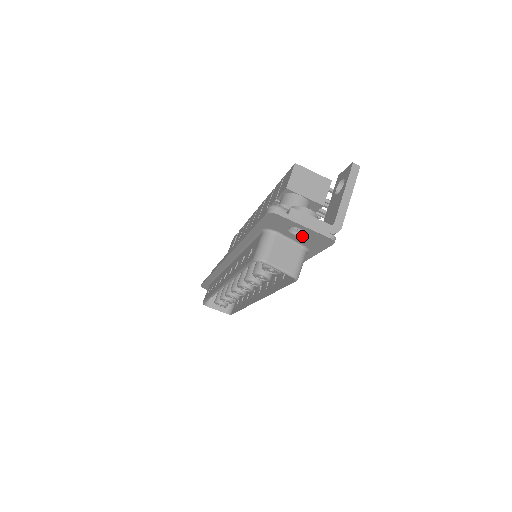
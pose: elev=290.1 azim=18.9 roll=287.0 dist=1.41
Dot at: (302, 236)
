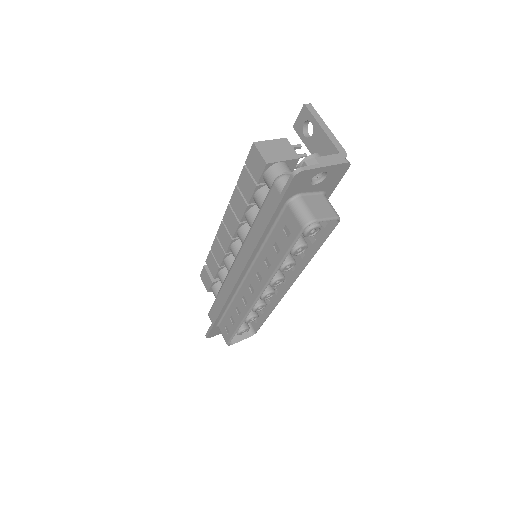
Dot at: (322, 181)
